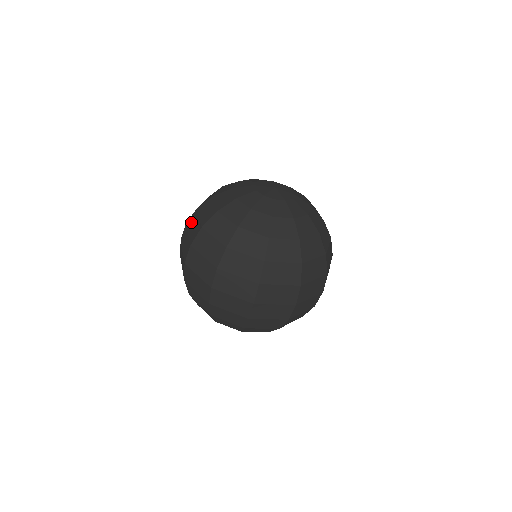
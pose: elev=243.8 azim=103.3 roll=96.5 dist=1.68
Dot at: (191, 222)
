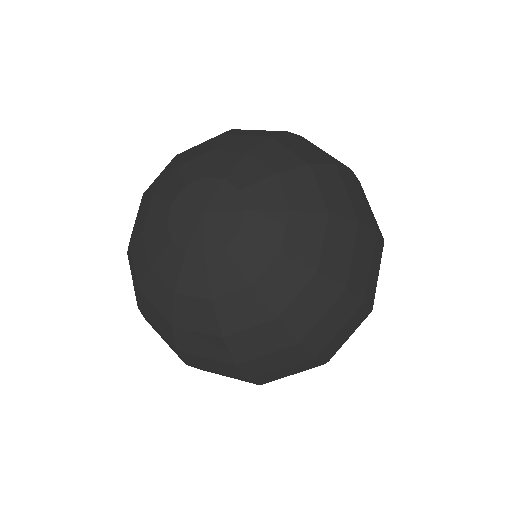
Dot at: occluded
